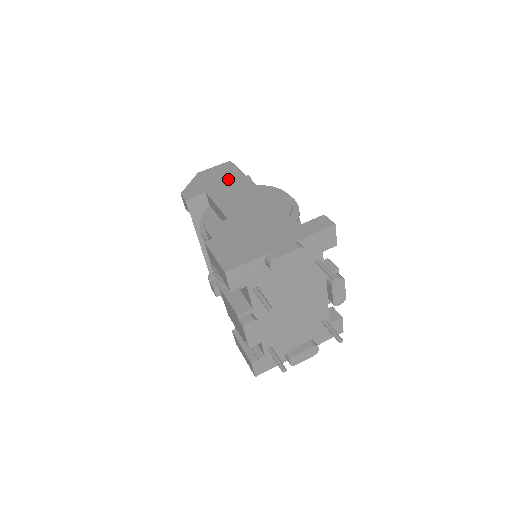
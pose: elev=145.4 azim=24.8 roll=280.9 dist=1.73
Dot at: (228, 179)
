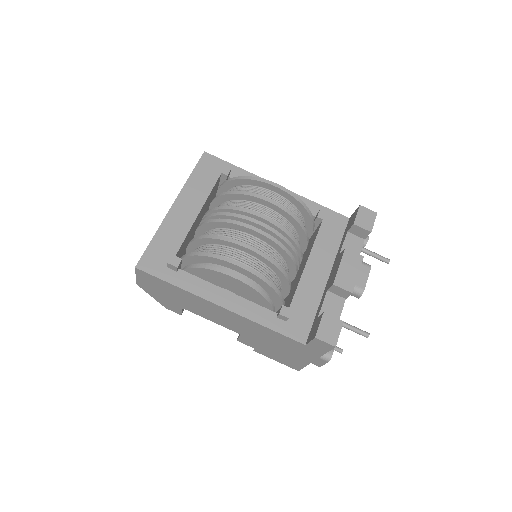
Dot at: (175, 295)
